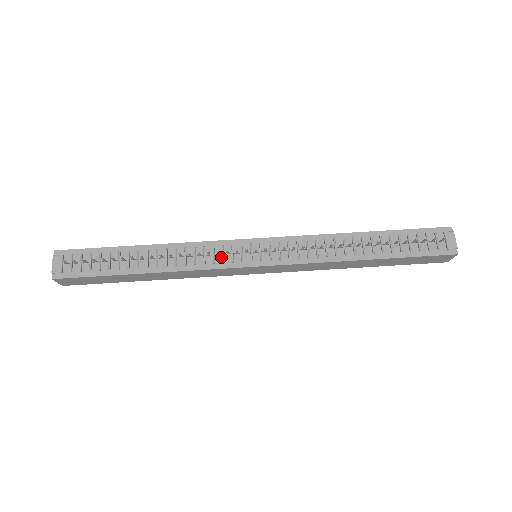
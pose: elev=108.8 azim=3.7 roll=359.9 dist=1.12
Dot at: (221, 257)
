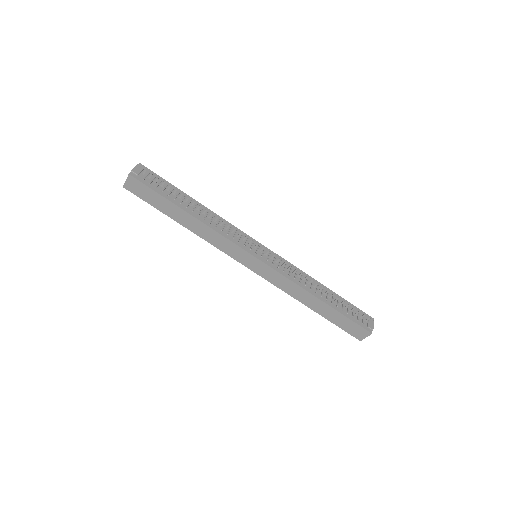
Dot at: (239, 239)
